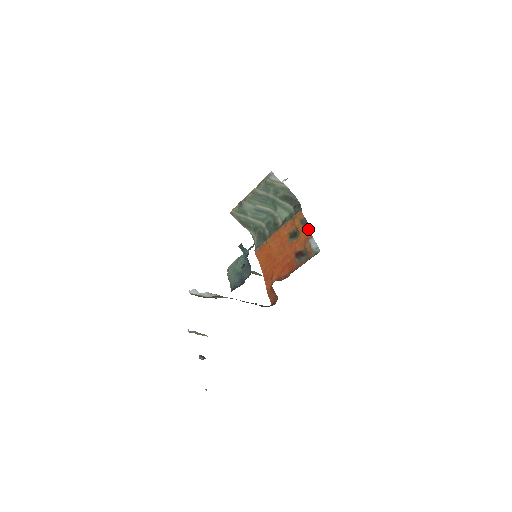
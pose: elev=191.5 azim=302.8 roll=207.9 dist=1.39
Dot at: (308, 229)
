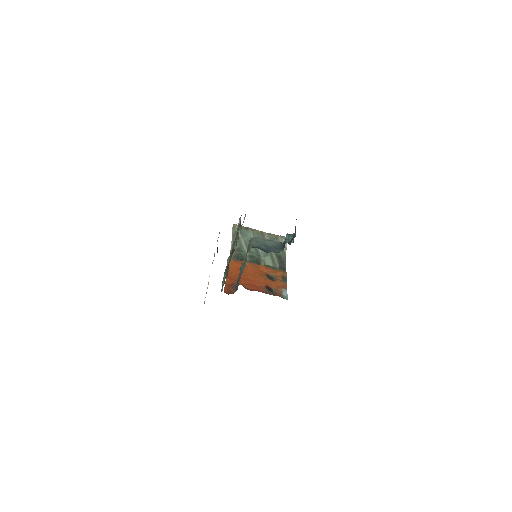
Dot at: (286, 283)
